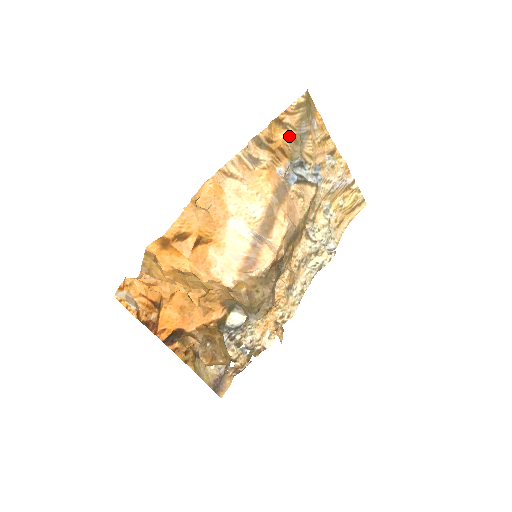
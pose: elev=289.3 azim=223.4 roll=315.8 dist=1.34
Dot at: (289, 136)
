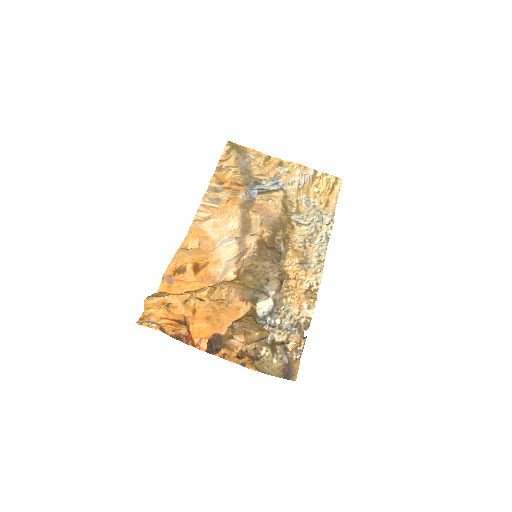
Dot at: (235, 173)
